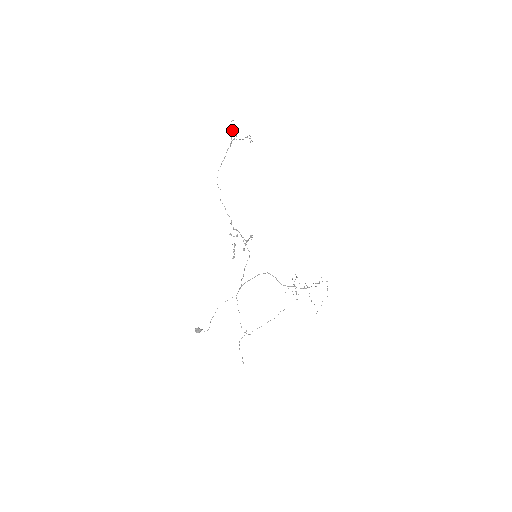
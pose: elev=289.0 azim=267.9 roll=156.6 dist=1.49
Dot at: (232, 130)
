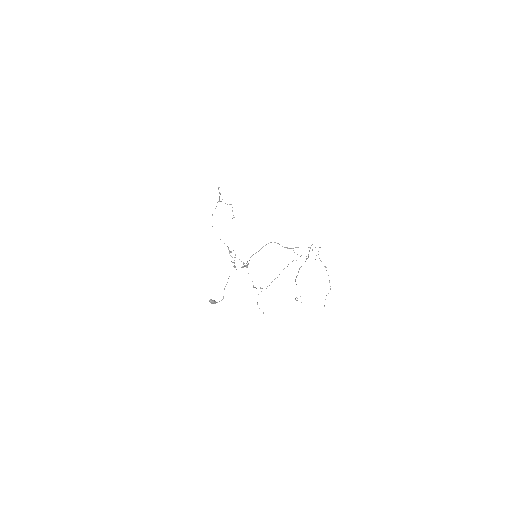
Dot at: (219, 193)
